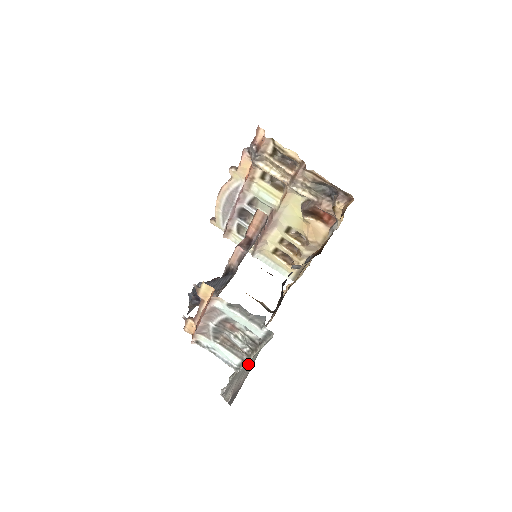
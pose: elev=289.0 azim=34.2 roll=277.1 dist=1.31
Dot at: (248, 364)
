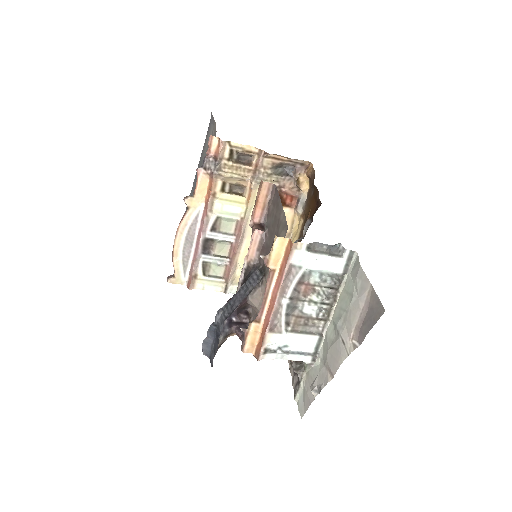
Dot at: (352, 294)
